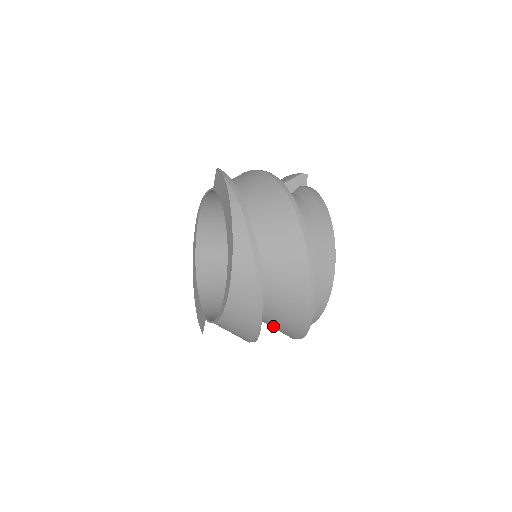
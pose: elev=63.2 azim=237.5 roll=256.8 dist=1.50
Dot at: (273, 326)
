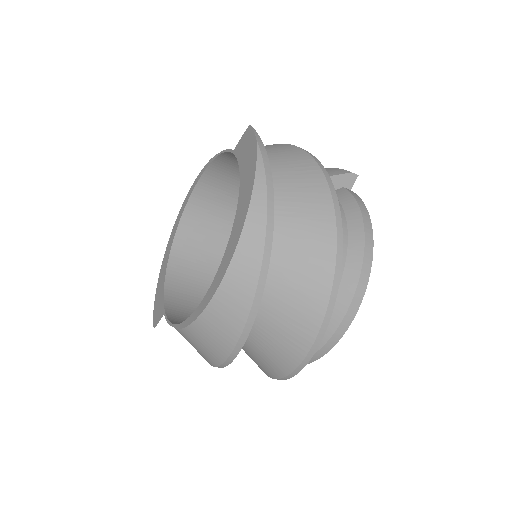
Dot at: (247, 353)
